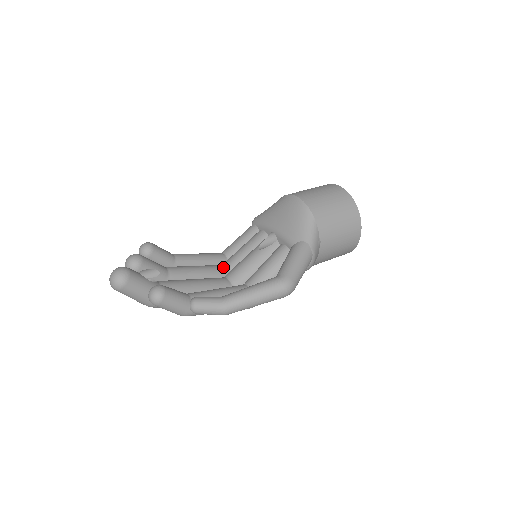
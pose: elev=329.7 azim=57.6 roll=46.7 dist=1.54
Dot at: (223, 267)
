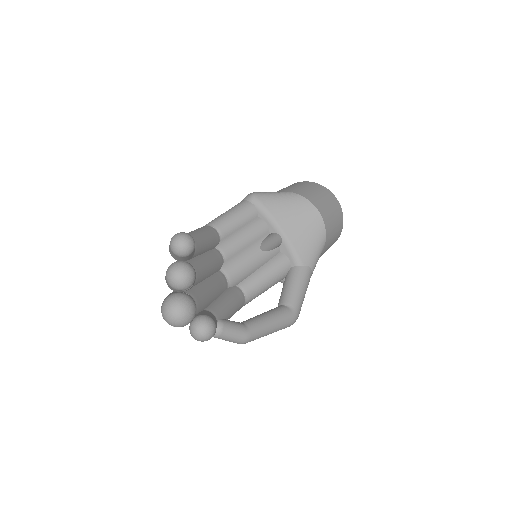
Dot at: (221, 257)
